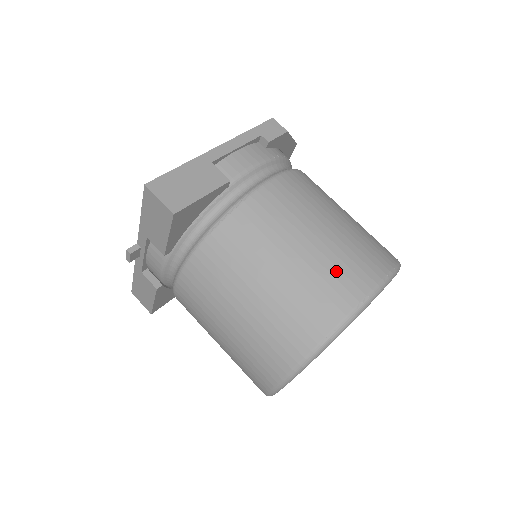
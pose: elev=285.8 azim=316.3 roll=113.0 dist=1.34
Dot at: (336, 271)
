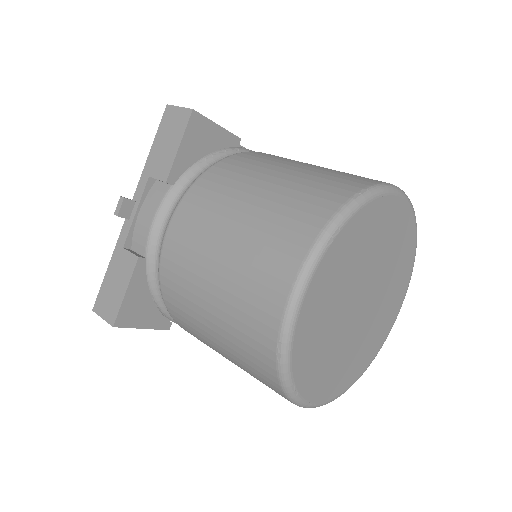
Dot at: occluded
